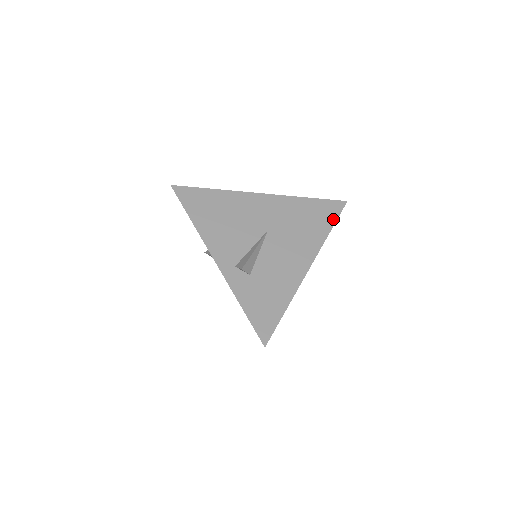
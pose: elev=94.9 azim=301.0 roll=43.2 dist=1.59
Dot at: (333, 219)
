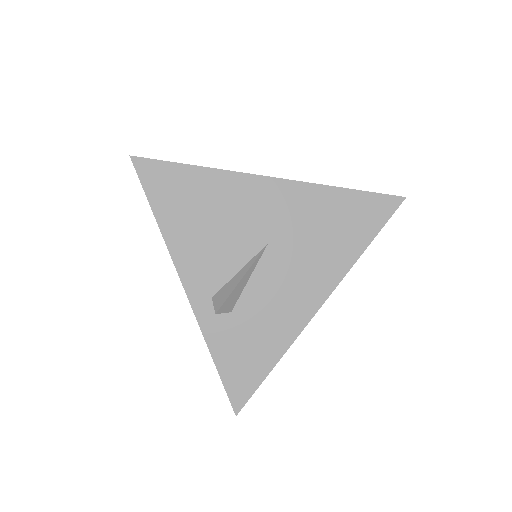
Dot at: (375, 228)
